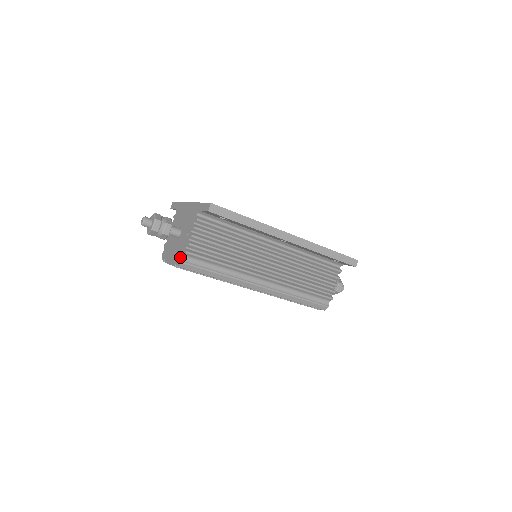
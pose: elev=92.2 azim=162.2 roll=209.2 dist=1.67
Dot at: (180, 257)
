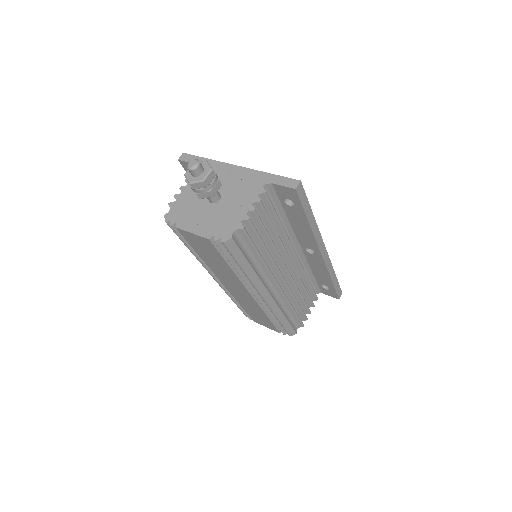
Dot at: (226, 230)
